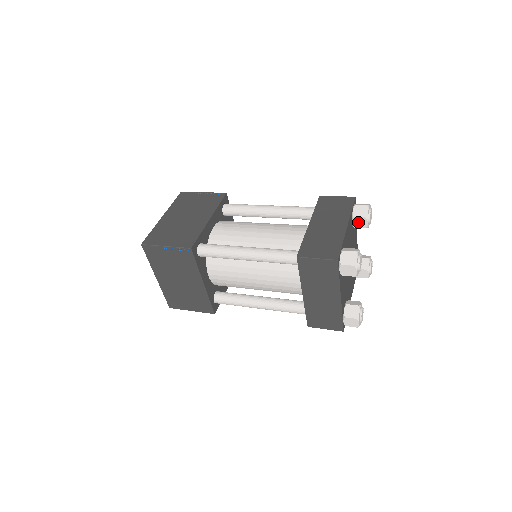
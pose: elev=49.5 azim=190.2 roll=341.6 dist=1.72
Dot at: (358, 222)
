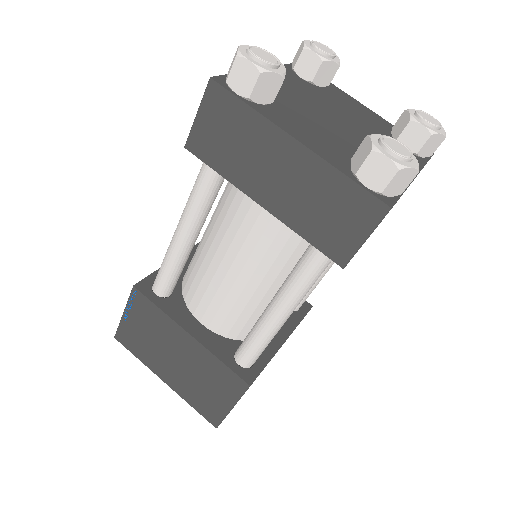
Dot at: (305, 68)
